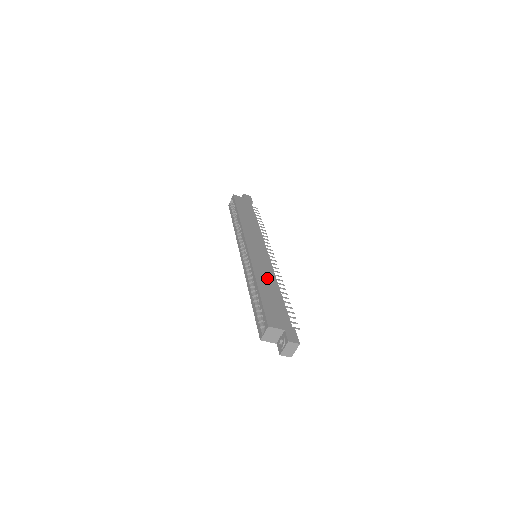
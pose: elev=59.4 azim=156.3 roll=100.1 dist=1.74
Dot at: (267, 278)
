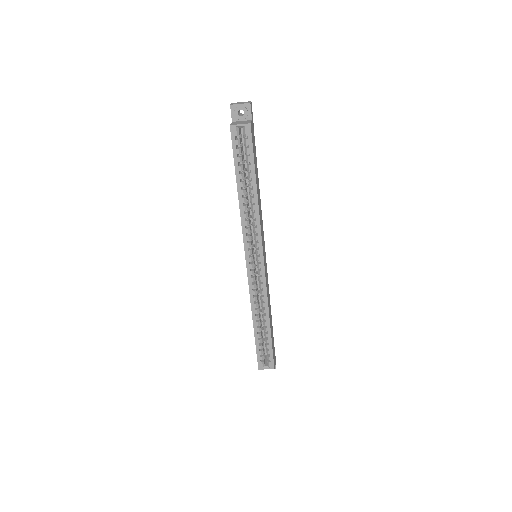
Dot at: (269, 302)
